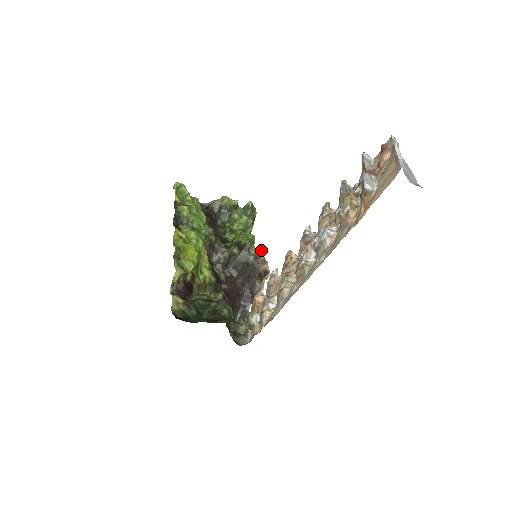
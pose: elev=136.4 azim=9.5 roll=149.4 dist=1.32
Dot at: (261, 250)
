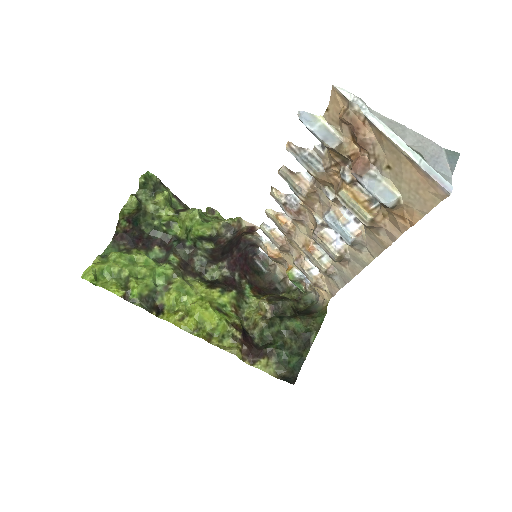
Dot at: (227, 221)
